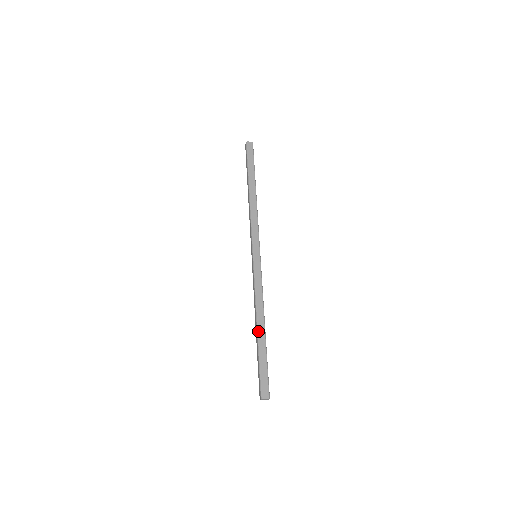
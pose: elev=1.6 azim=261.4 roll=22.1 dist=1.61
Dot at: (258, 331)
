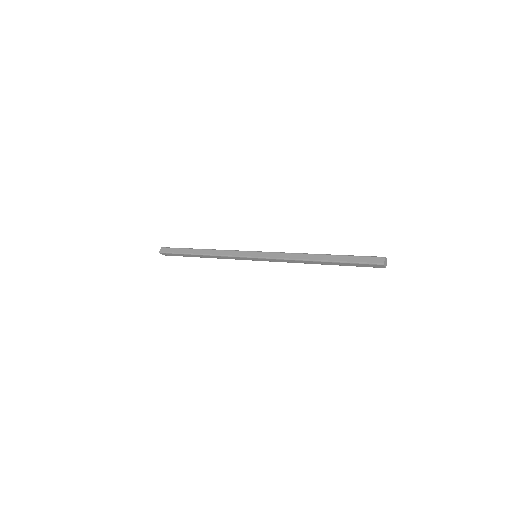
Dot at: (323, 254)
